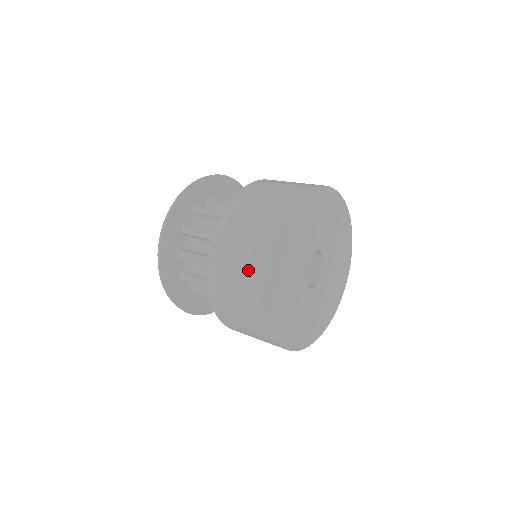
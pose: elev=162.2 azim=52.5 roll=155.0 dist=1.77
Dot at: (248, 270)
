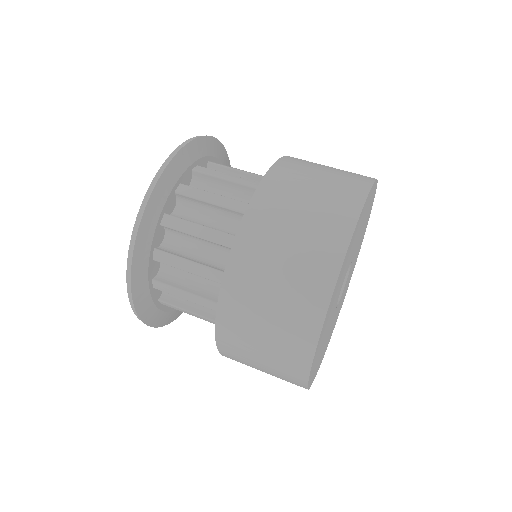
Dot at: (311, 250)
